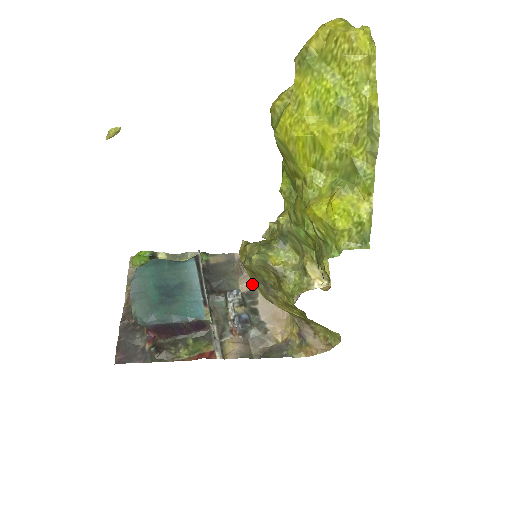
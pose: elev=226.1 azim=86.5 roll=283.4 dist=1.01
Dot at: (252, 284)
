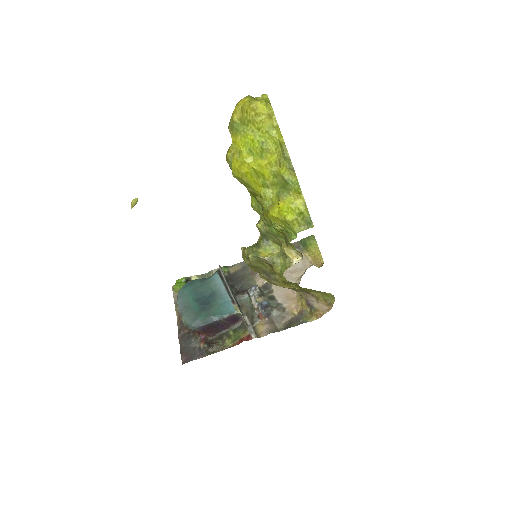
Dot at: occluded
